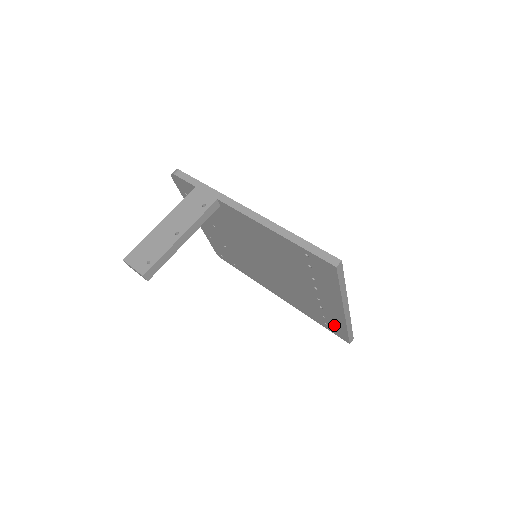
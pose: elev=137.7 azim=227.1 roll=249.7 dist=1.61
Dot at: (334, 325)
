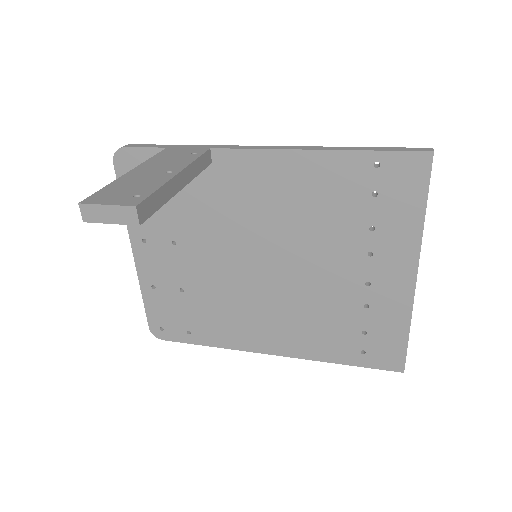
Dot at: (382, 340)
